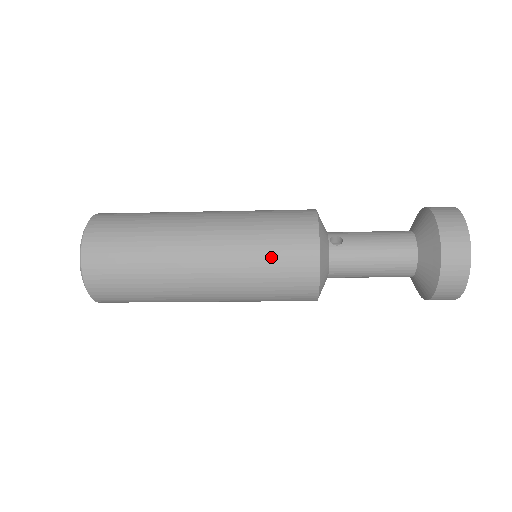
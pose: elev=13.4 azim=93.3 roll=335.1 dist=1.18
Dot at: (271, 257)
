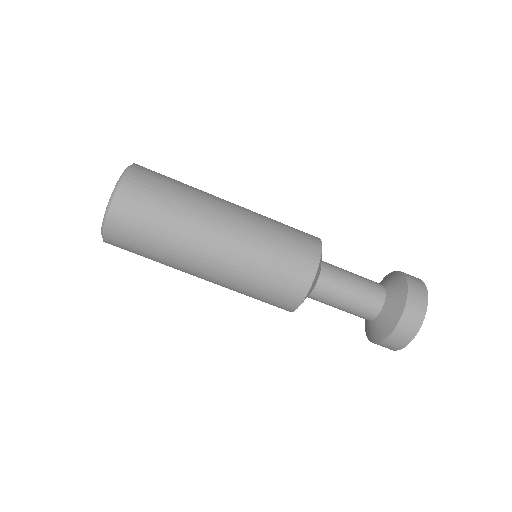
Dot at: occluded
